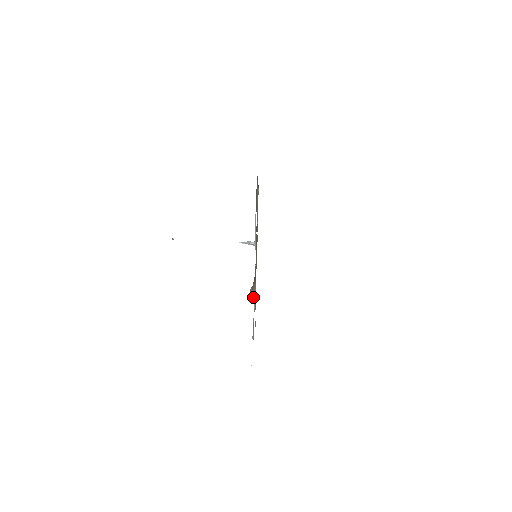
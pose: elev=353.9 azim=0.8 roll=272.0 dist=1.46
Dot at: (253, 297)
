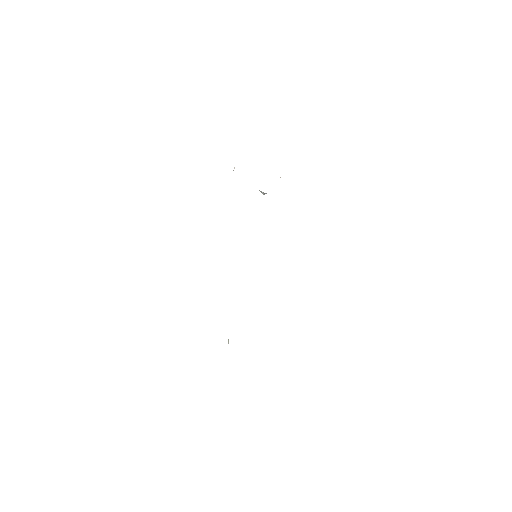
Dot at: occluded
